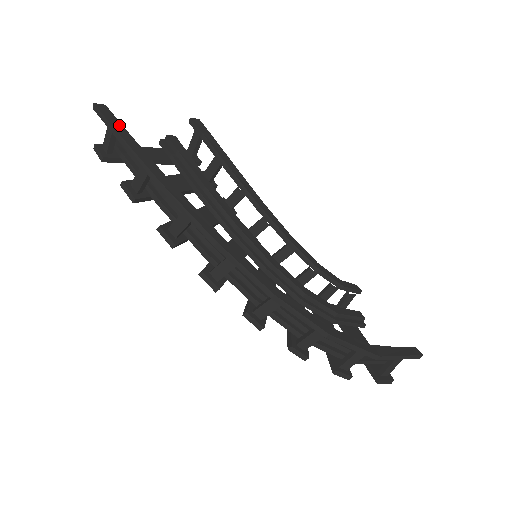
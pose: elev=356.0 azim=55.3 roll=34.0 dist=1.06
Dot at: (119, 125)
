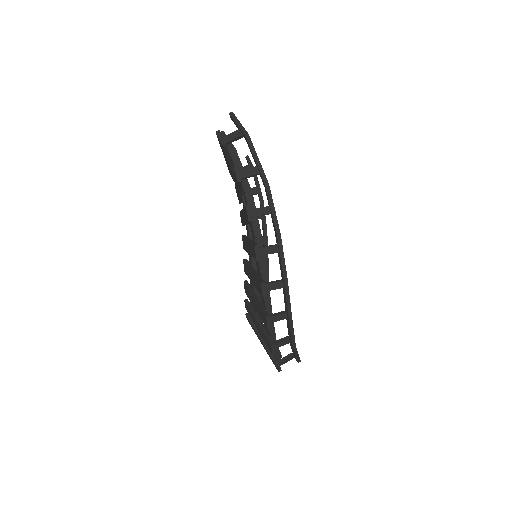
Dot at: occluded
